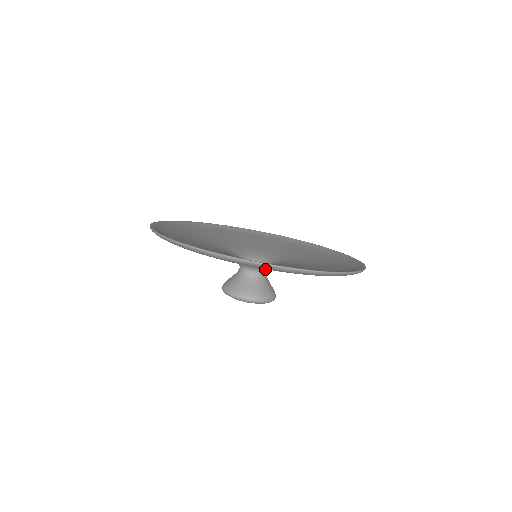
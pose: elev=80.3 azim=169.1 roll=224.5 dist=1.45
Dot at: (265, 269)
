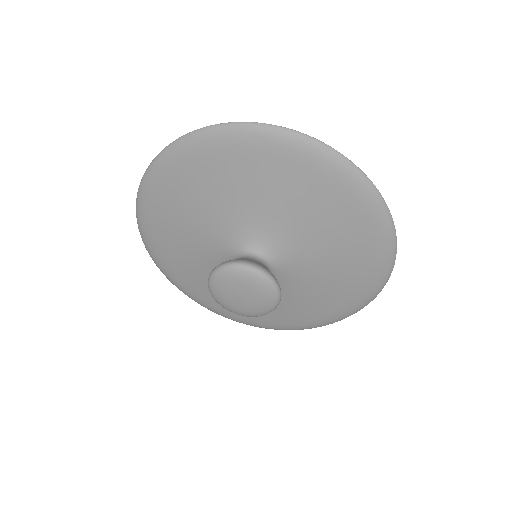
Dot at: (266, 252)
